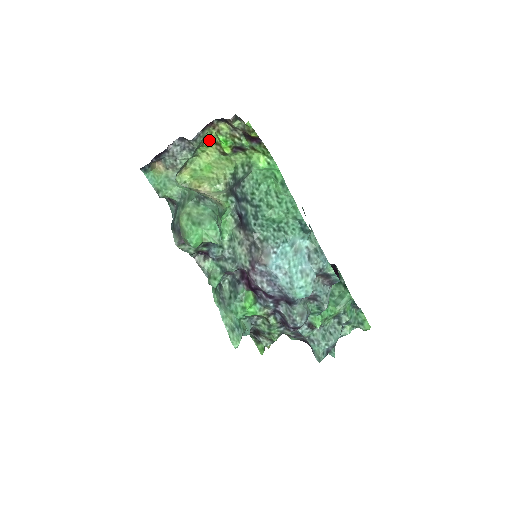
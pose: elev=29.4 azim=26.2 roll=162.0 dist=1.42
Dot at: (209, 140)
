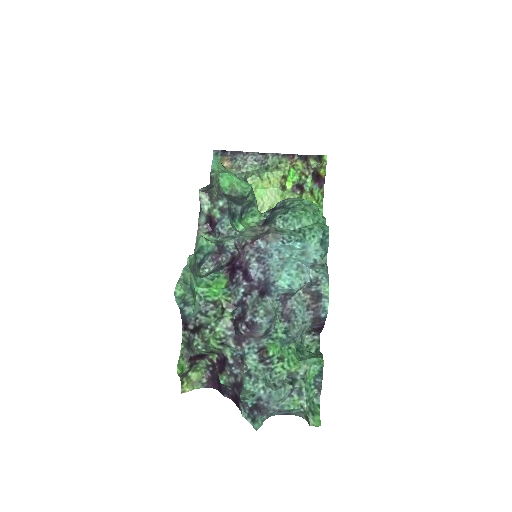
Dot at: (280, 171)
